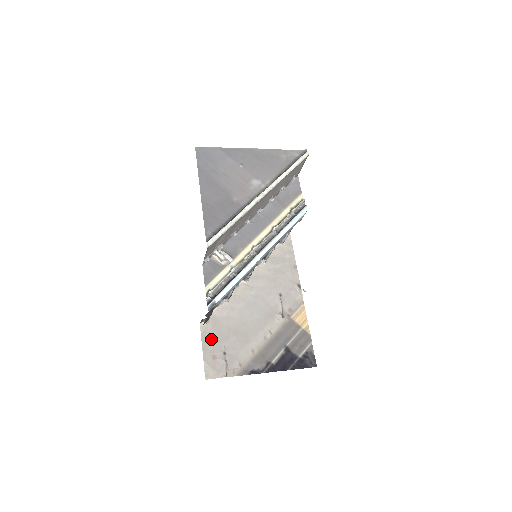
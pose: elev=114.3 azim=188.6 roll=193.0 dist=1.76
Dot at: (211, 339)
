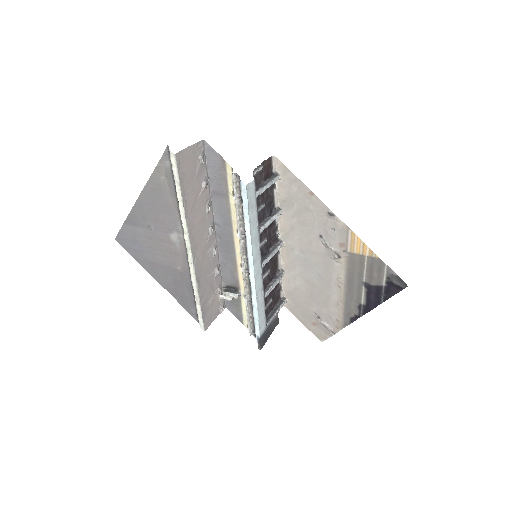
Dot at: (300, 312)
